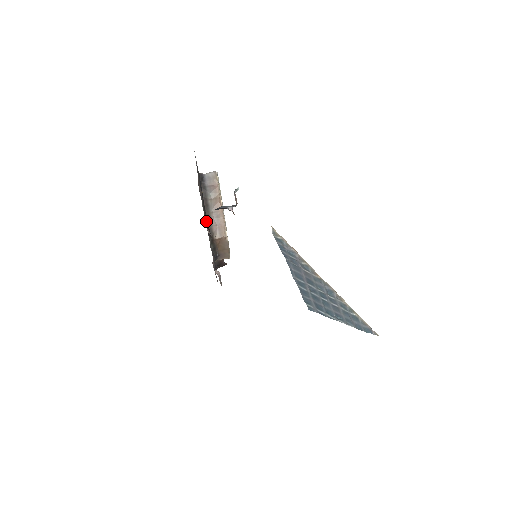
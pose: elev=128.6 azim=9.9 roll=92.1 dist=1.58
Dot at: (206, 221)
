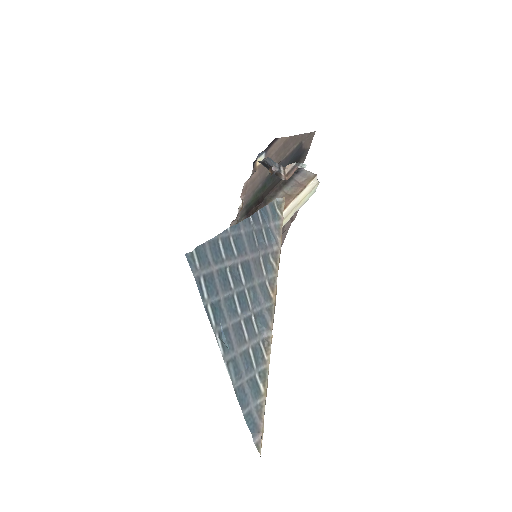
Dot at: (255, 196)
